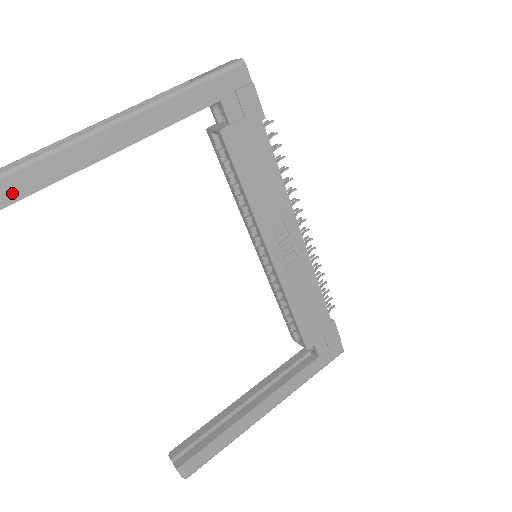
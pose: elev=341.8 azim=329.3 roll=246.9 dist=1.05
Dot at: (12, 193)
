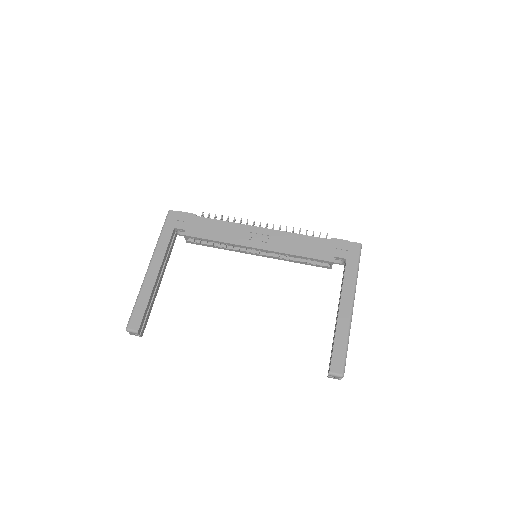
Dot at: (138, 321)
